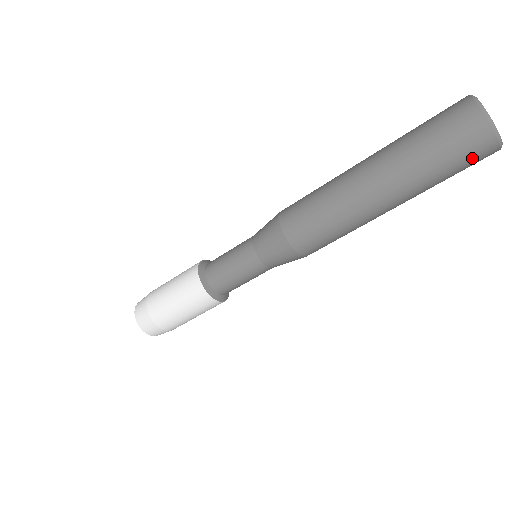
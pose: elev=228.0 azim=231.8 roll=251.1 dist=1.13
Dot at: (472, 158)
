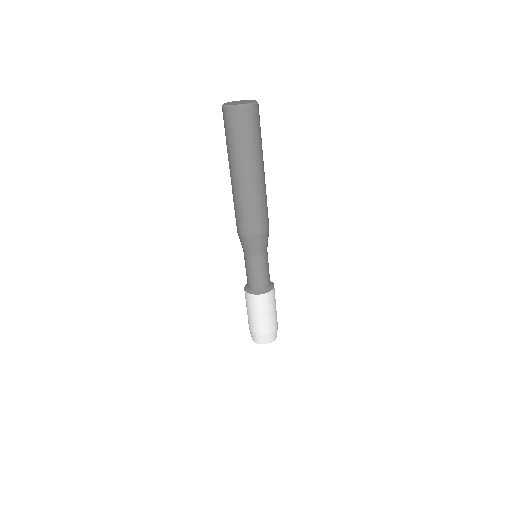
Dot at: (249, 122)
